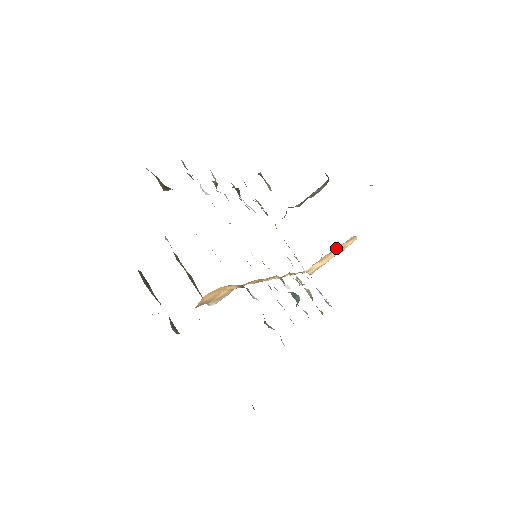
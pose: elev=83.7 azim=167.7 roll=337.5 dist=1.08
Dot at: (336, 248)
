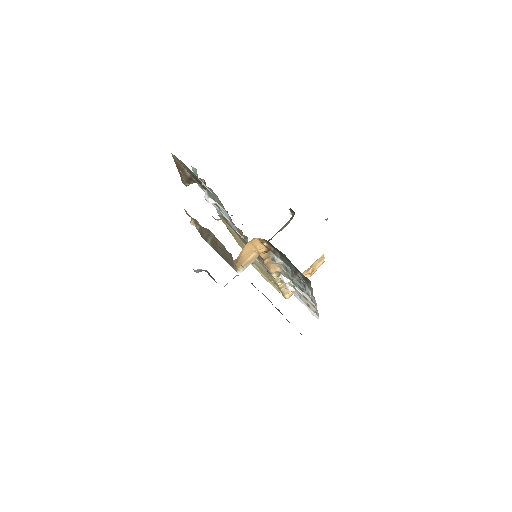
Dot at: (311, 265)
